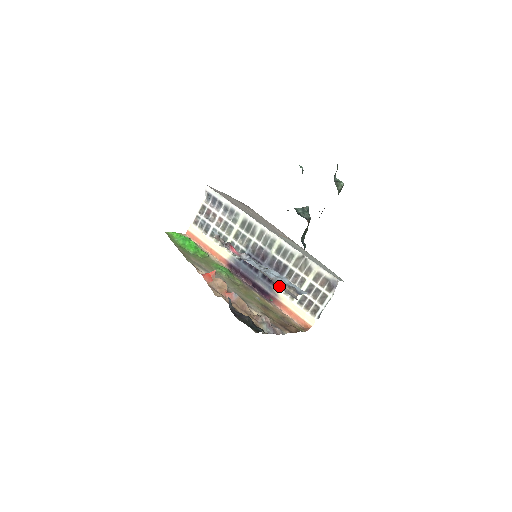
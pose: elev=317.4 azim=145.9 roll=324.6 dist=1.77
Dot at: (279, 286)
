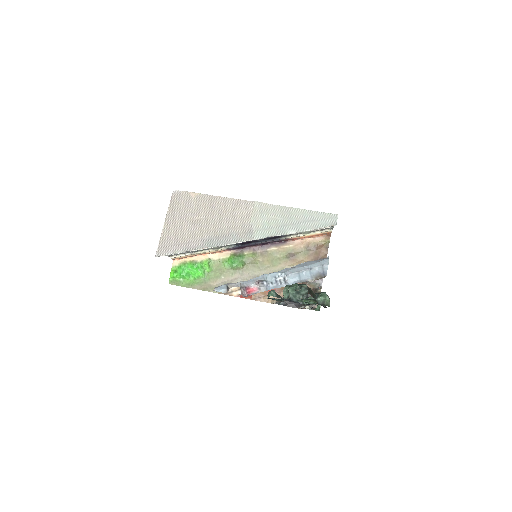
Dot at: (307, 281)
